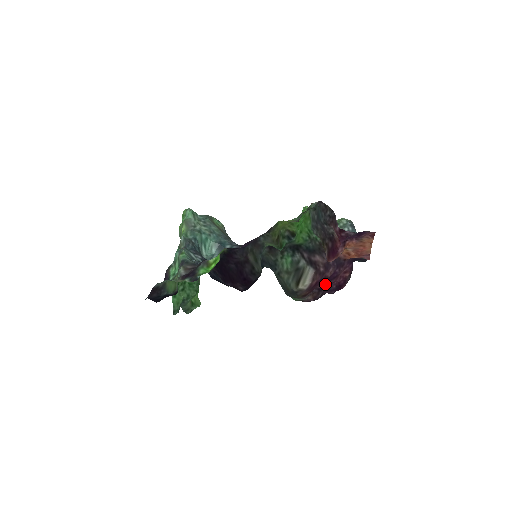
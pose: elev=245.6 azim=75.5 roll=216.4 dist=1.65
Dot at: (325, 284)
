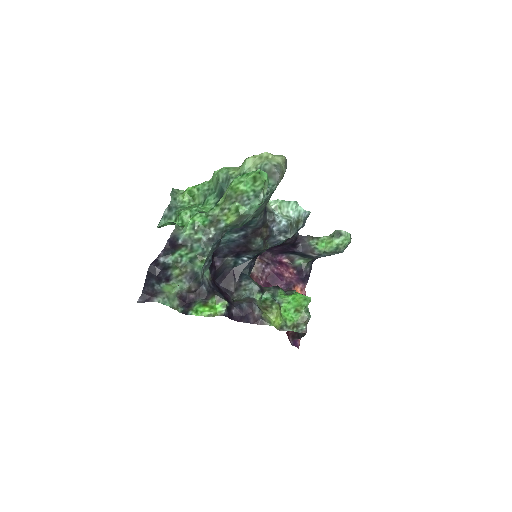
Dot at: (272, 271)
